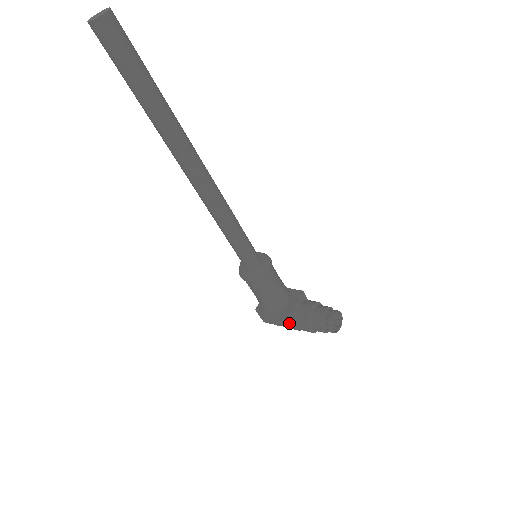
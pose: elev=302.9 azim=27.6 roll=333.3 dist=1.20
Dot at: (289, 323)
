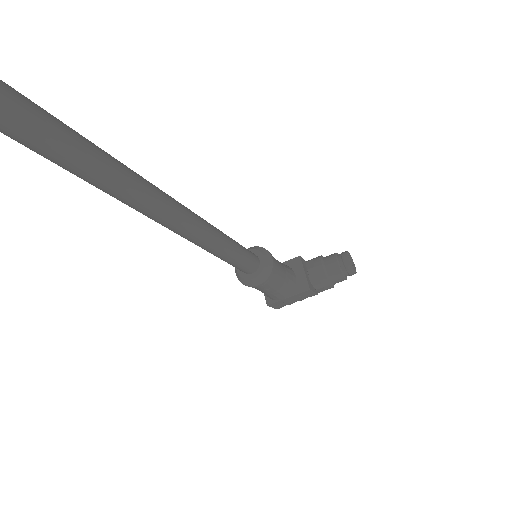
Dot at: (309, 294)
